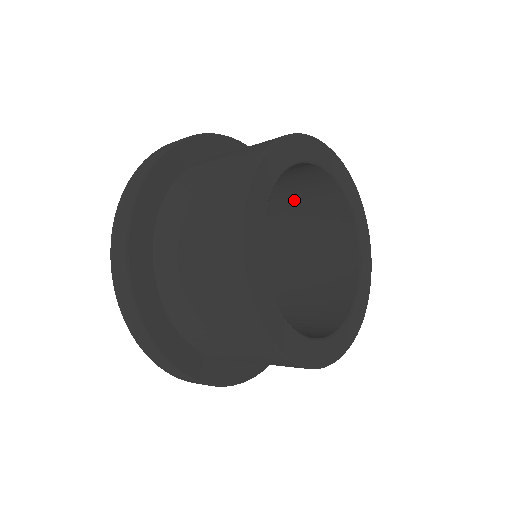
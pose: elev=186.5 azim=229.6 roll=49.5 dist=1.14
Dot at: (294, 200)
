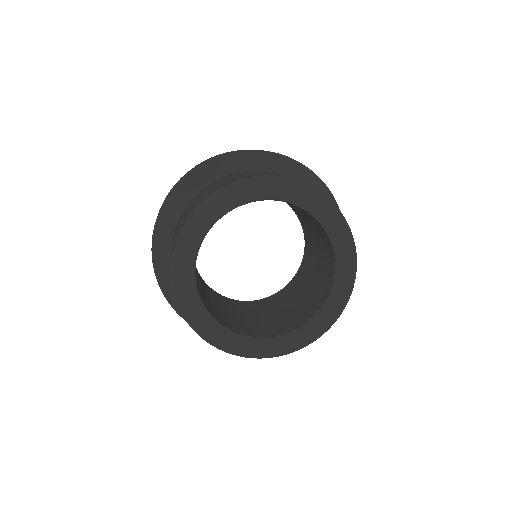
Dot at: occluded
